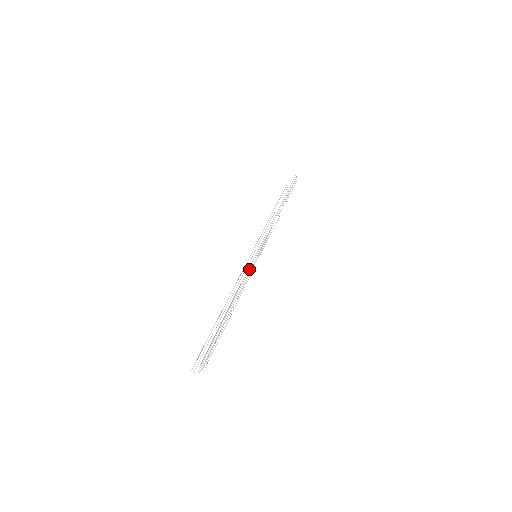
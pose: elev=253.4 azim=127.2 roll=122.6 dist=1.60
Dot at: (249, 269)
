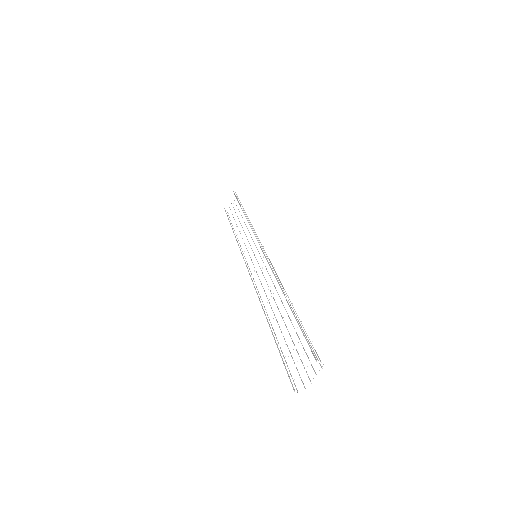
Dot at: (256, 272)
